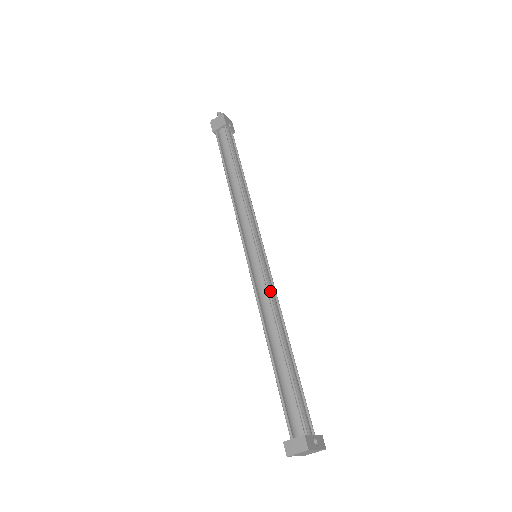
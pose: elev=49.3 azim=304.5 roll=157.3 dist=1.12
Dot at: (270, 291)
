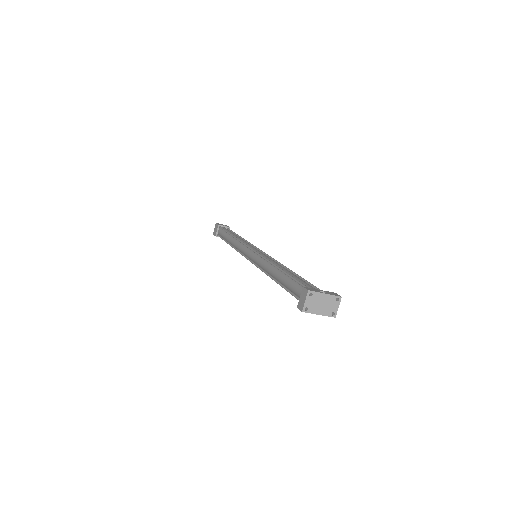
Dot at: occluded
